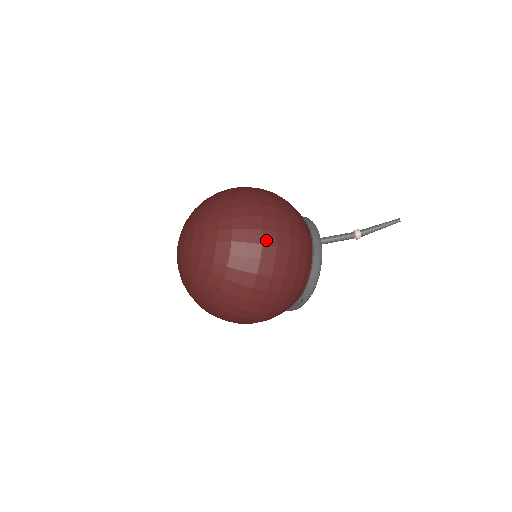
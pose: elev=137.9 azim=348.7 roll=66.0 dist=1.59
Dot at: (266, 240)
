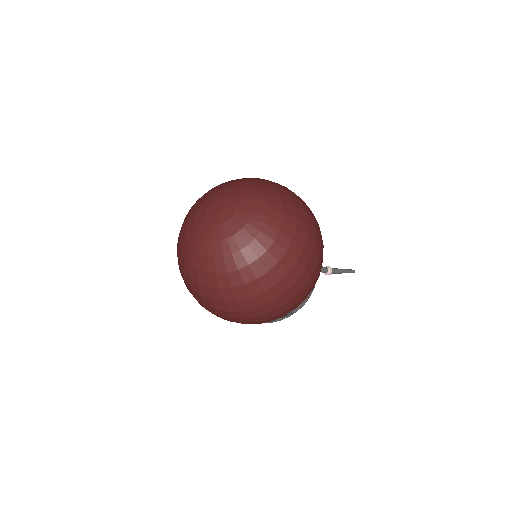
Dot at: (317, 241)
